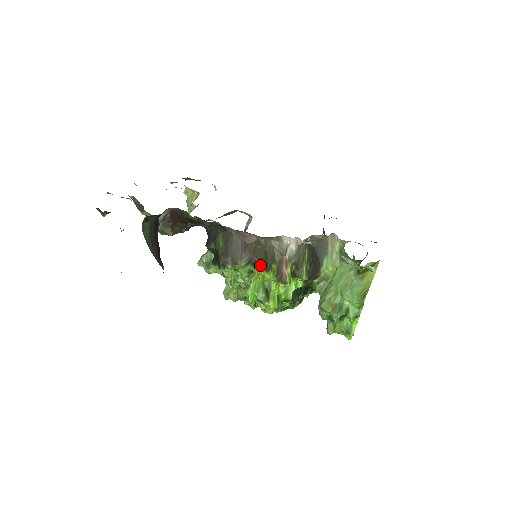
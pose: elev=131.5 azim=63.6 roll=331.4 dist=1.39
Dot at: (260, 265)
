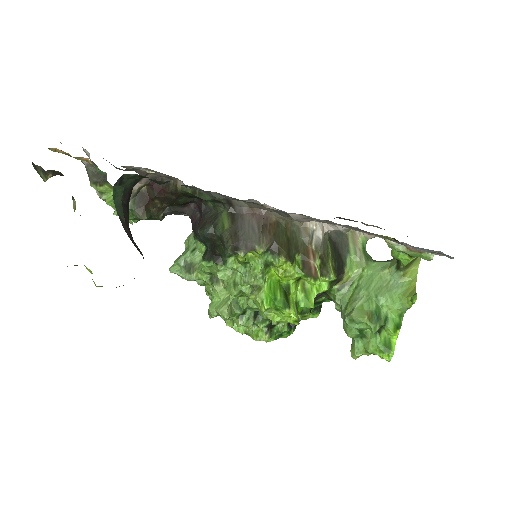
Dot at: (283, 253)
